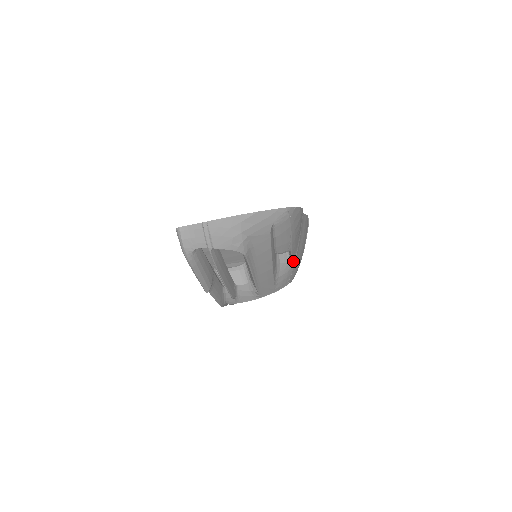
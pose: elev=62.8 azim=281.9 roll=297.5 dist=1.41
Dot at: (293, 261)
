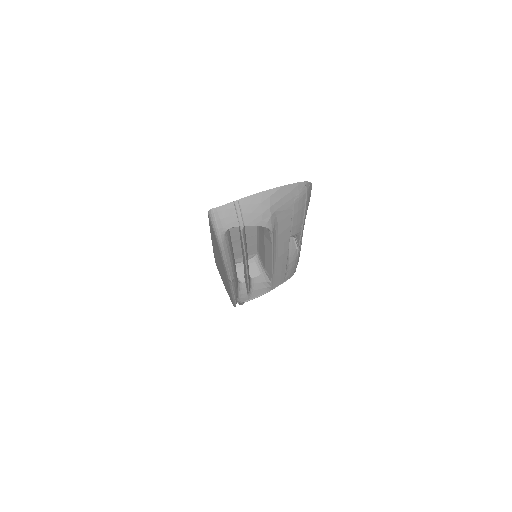
Dot at: (299, 248)
